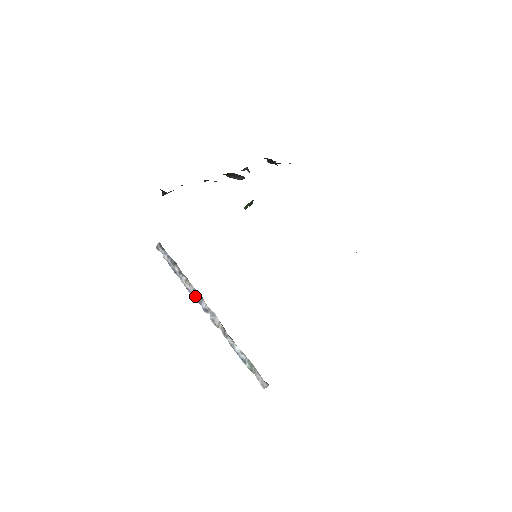
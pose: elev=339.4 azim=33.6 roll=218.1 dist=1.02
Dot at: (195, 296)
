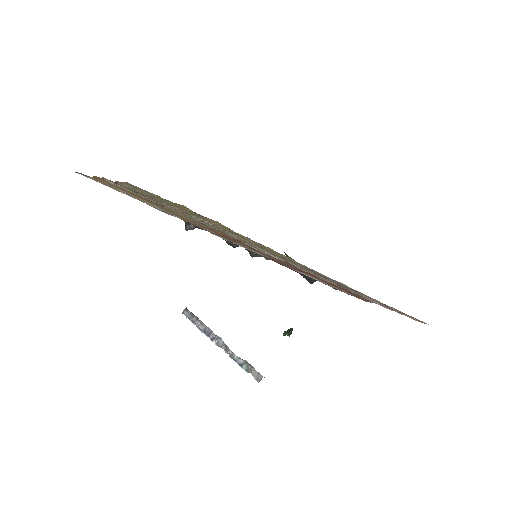
Dot at: (206, 332)
